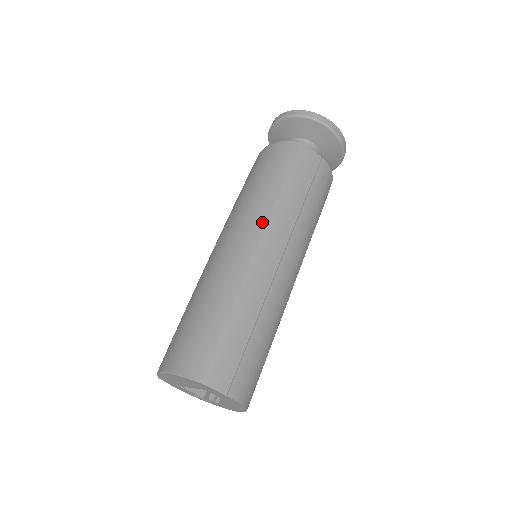
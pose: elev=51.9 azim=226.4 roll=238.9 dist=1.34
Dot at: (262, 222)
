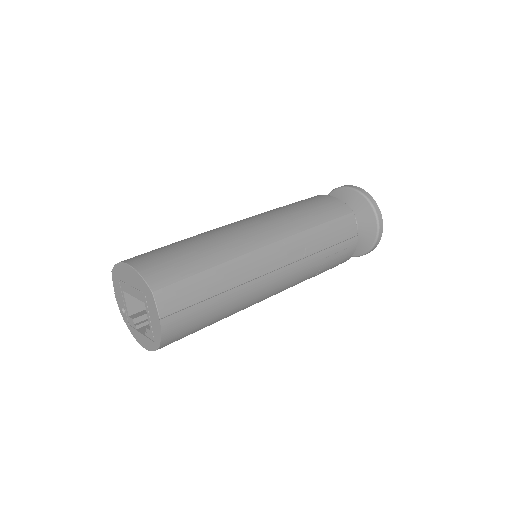
Dot at: (286, 233)
